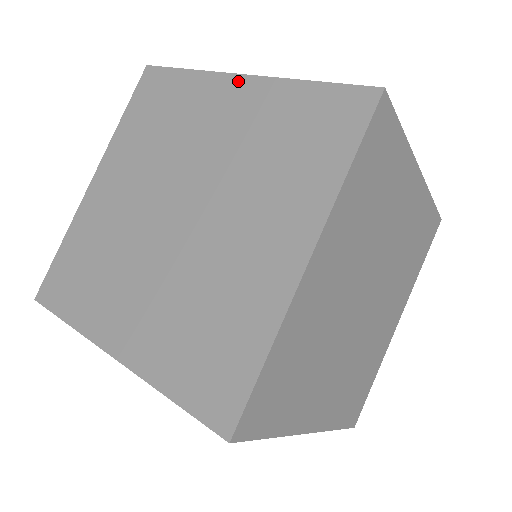
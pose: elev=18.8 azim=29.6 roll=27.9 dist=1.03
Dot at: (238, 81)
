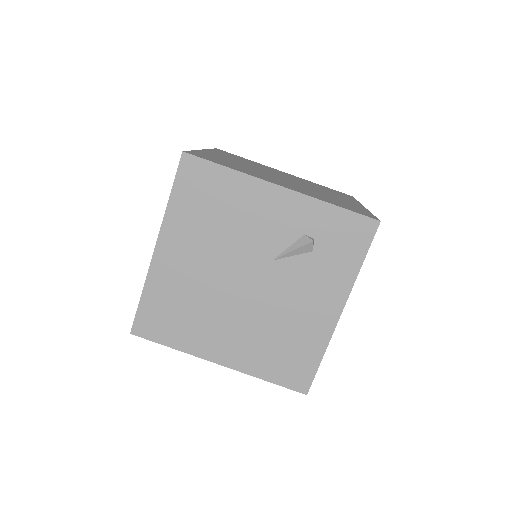
Dot at: (284, 172)
